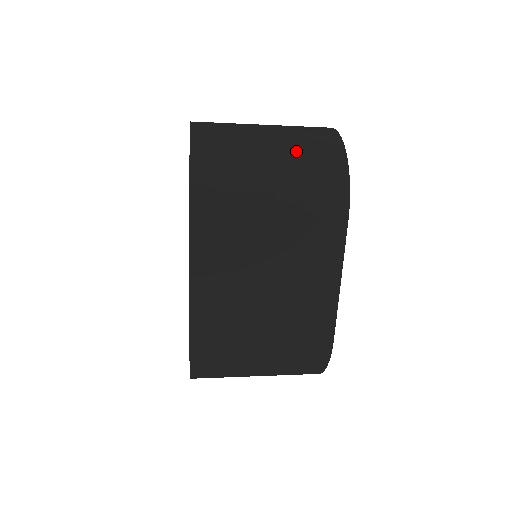
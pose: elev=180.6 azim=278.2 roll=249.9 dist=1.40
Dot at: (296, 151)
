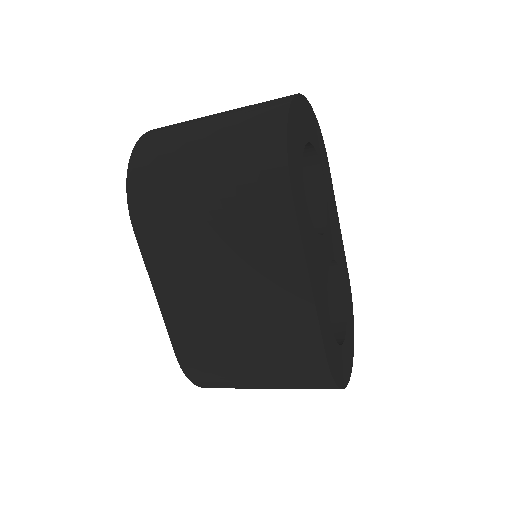
Dot at: (229, 137)
